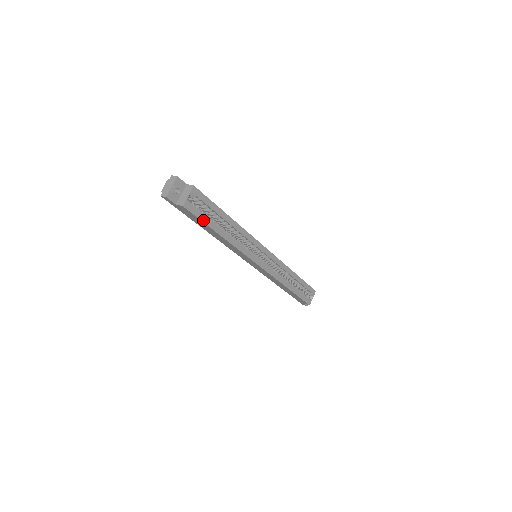
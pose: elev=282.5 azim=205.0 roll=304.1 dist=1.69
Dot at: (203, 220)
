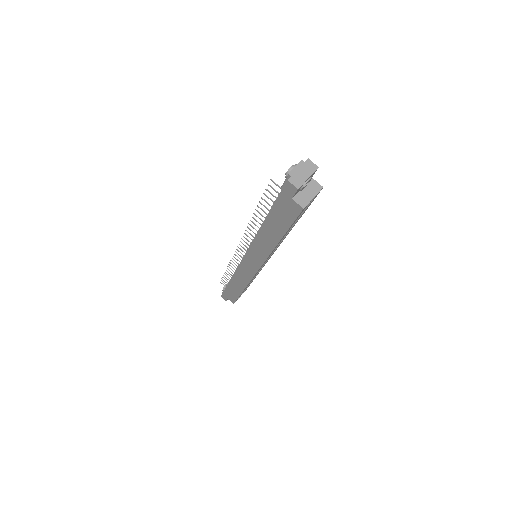
Dot at: occluded
